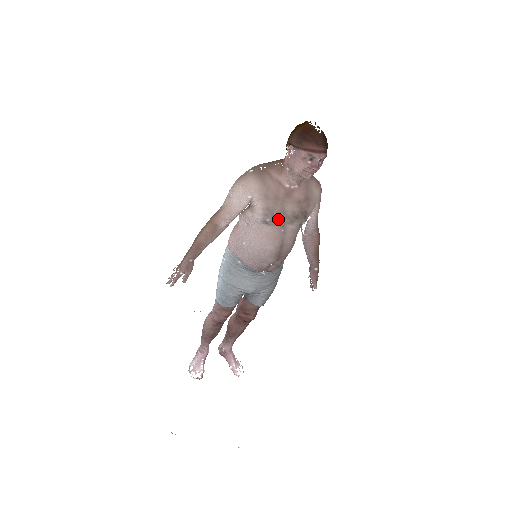
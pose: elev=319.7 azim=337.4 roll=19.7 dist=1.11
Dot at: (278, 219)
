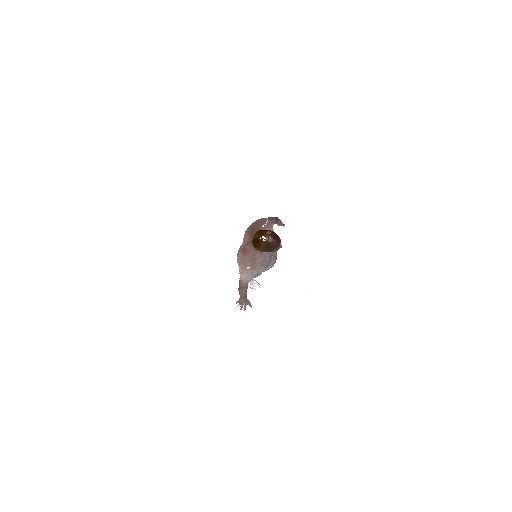
Dot at: (270, 260)
